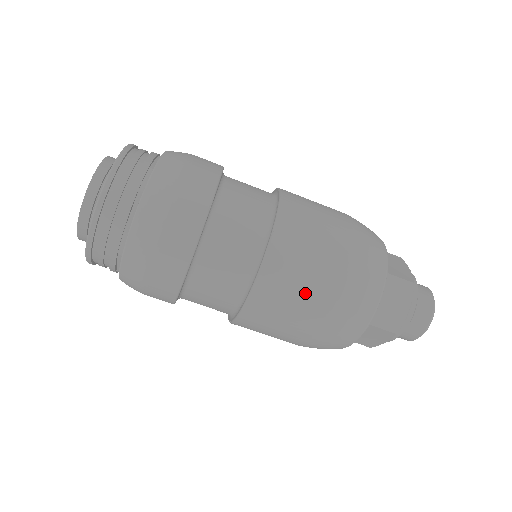
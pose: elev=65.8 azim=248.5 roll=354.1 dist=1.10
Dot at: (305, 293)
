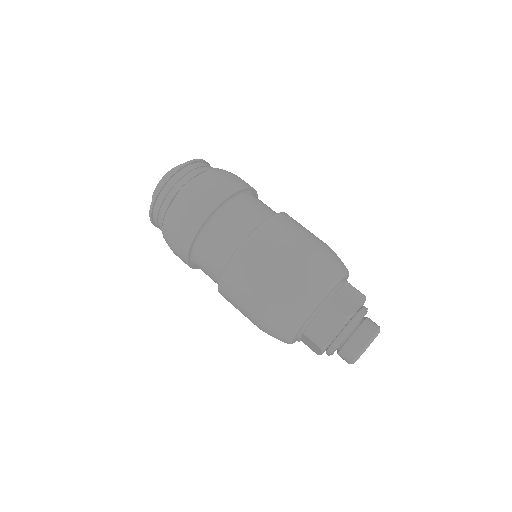
Dot at: (251, 290)
